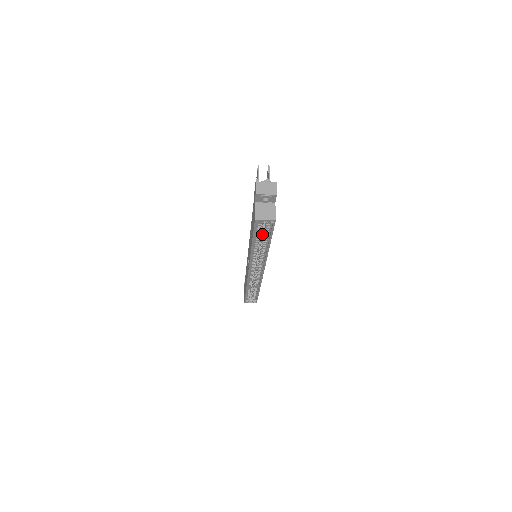
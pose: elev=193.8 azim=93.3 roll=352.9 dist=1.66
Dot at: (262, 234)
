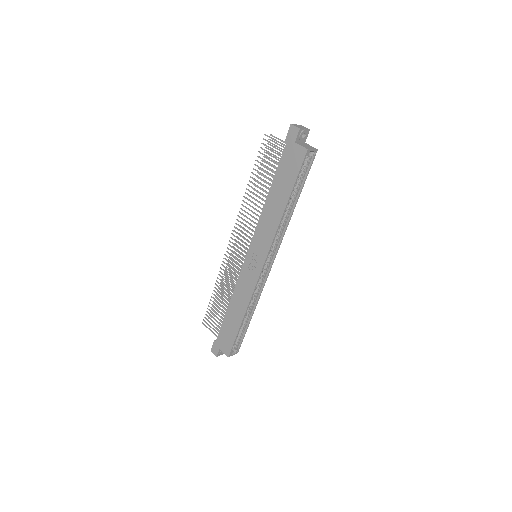
Dot at: occluded
